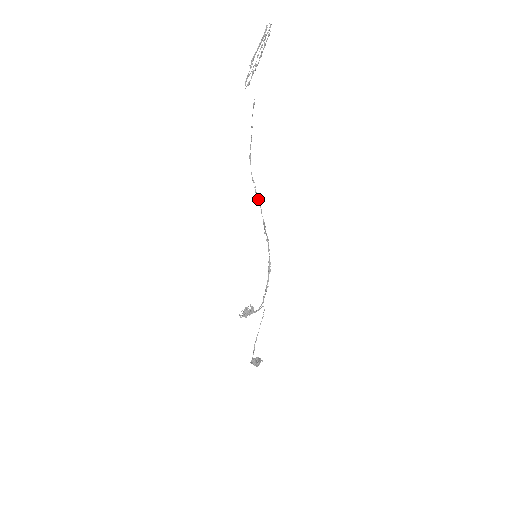
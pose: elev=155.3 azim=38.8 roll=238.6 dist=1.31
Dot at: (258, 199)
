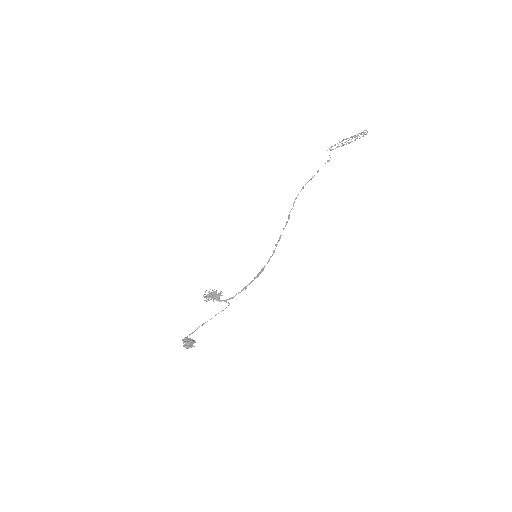
Dot at: (288, 218)
